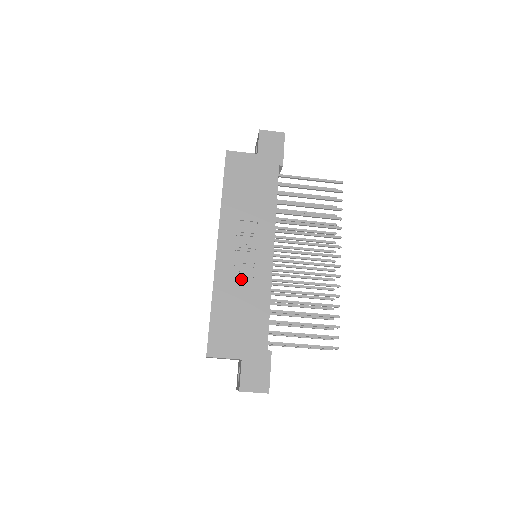
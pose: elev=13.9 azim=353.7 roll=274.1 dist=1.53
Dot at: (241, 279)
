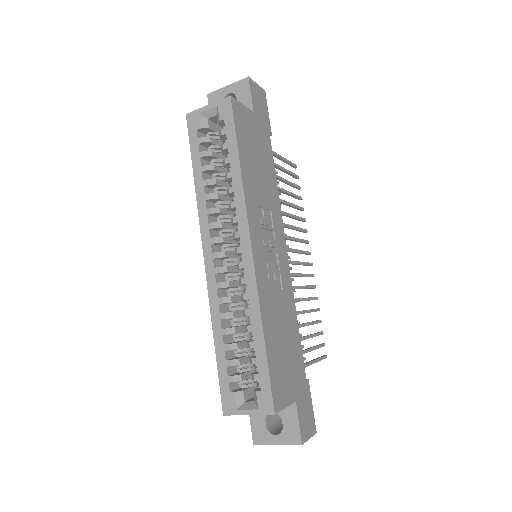
Dot at: (276, 291)
